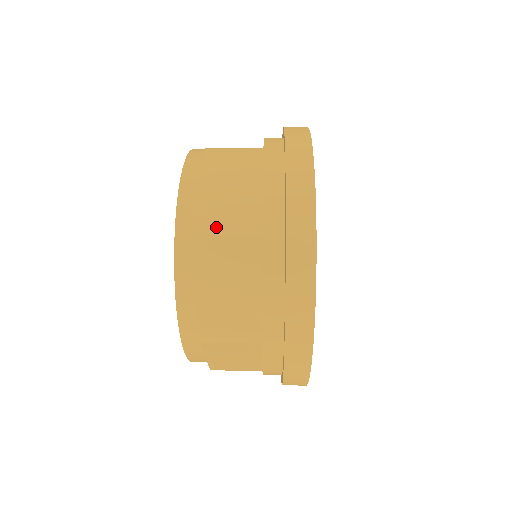
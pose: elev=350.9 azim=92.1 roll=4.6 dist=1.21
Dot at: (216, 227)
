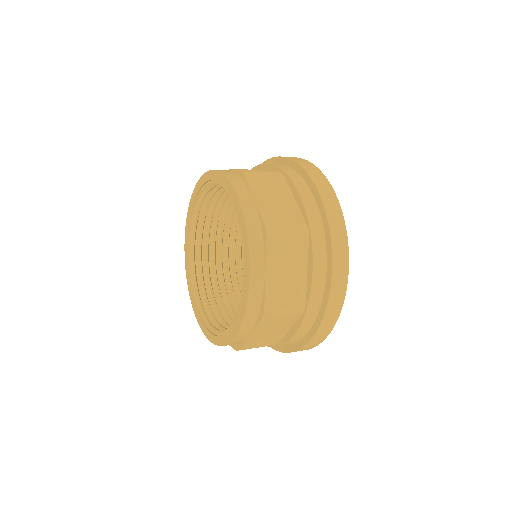
Dot at: (279, 227)
